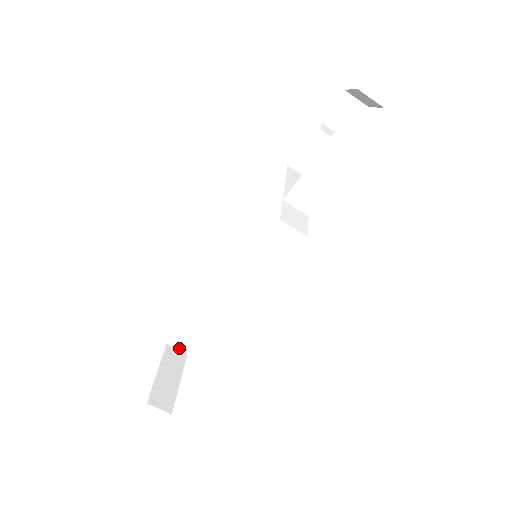
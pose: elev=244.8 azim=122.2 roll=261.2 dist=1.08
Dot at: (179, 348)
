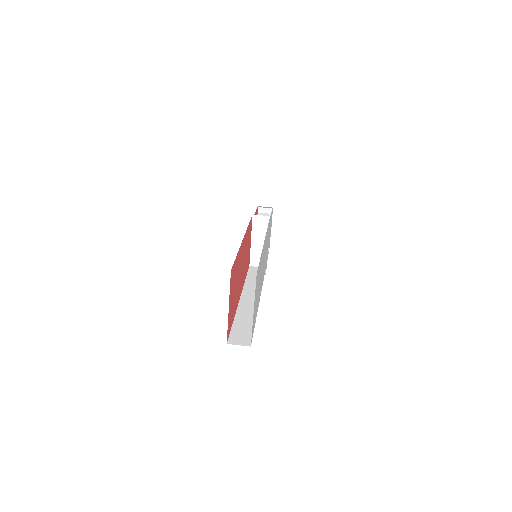
Dot at: occluded
